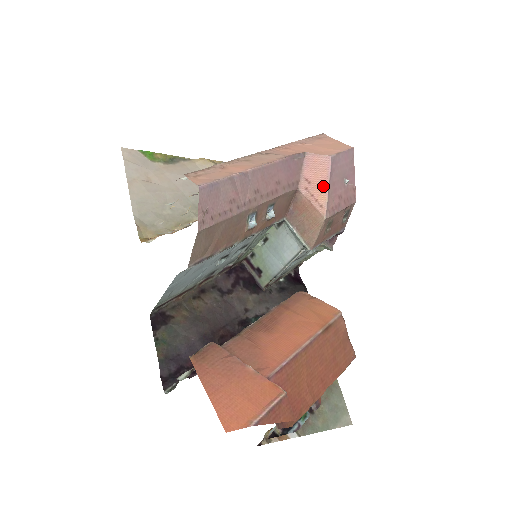
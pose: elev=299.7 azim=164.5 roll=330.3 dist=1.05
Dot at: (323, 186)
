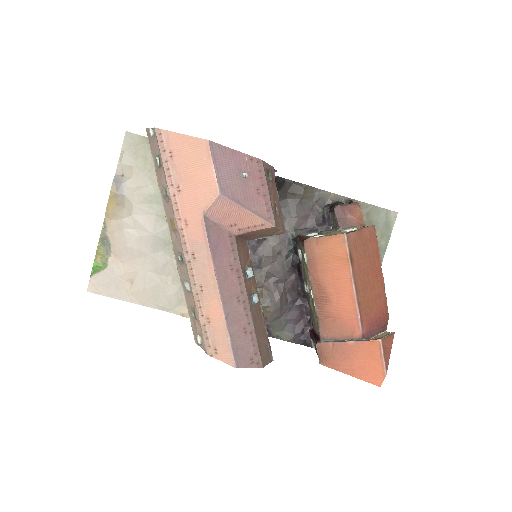
Dot at: (245, 215)
